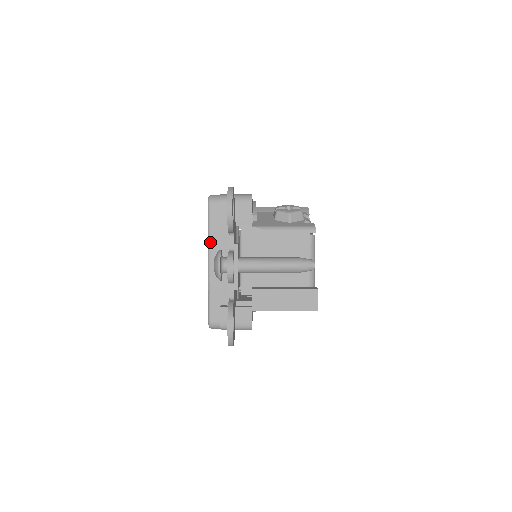
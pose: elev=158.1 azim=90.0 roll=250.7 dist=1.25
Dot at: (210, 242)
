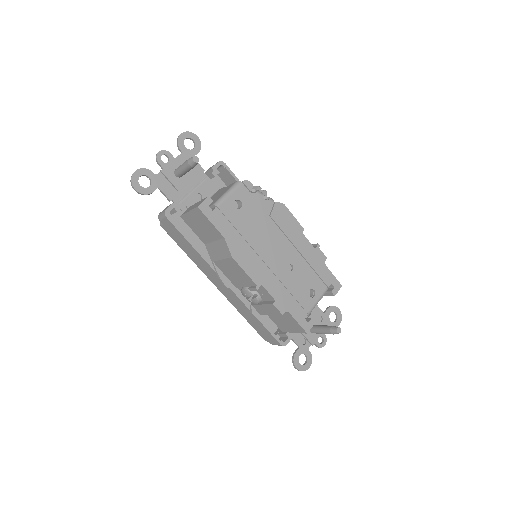
Dot at: occluded
